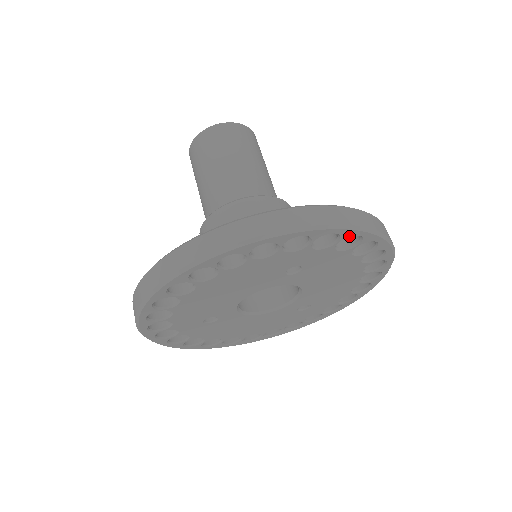
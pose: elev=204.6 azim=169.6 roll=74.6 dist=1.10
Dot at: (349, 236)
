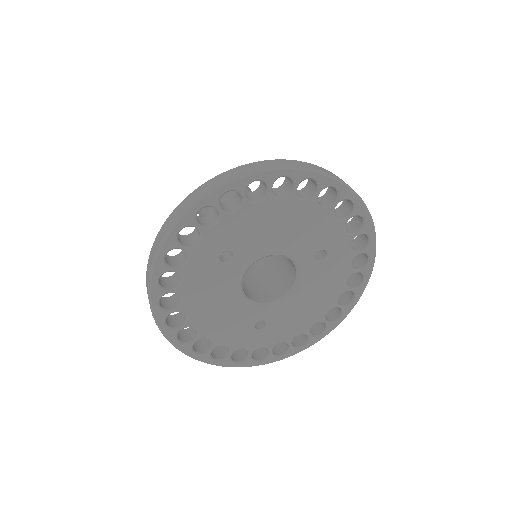
Dot at: (368, 253)
